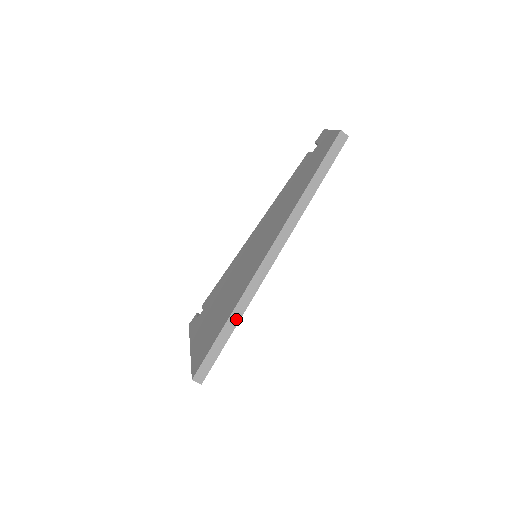
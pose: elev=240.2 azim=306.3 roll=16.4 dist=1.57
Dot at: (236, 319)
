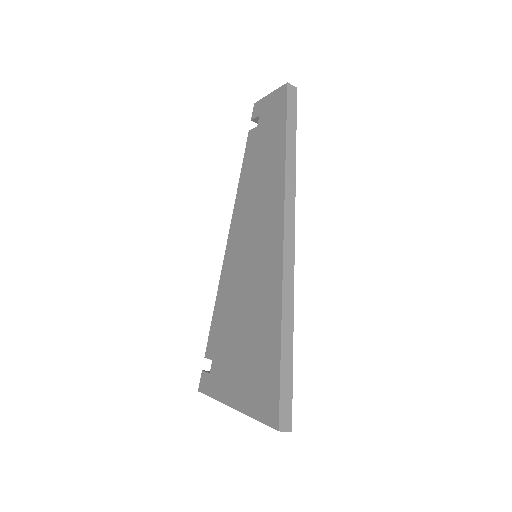
Dot at: (289, 326)
